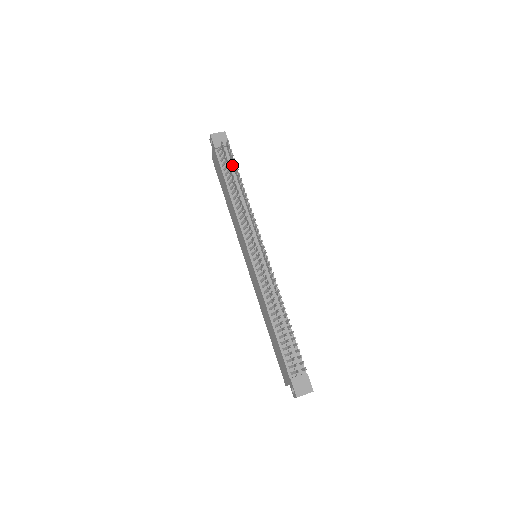
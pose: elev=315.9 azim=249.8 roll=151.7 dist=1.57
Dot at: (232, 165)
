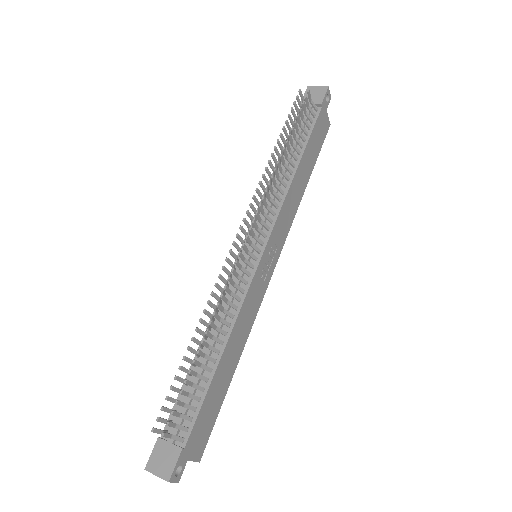
Dot at: (307, 130)
